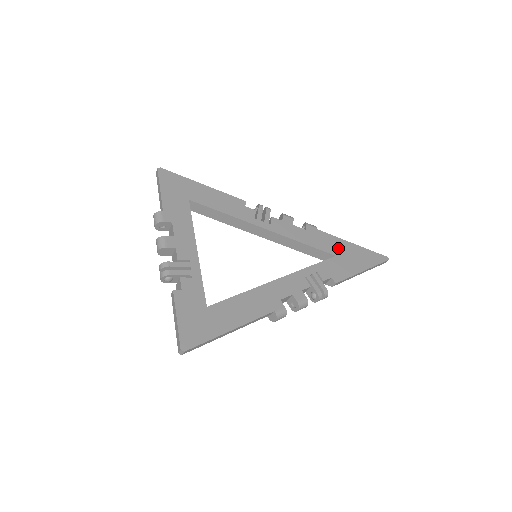
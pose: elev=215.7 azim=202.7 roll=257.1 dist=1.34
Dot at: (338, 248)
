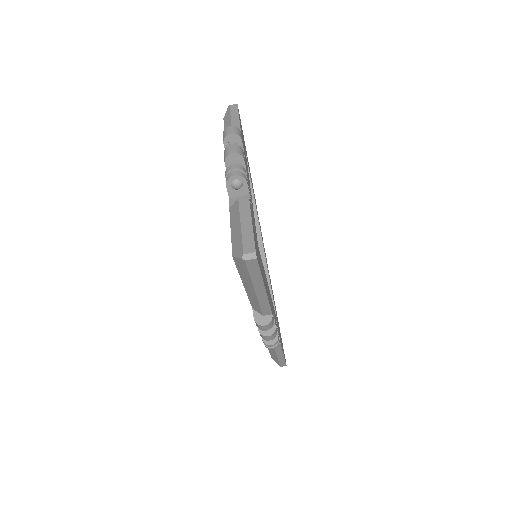
Dot at: occluded
